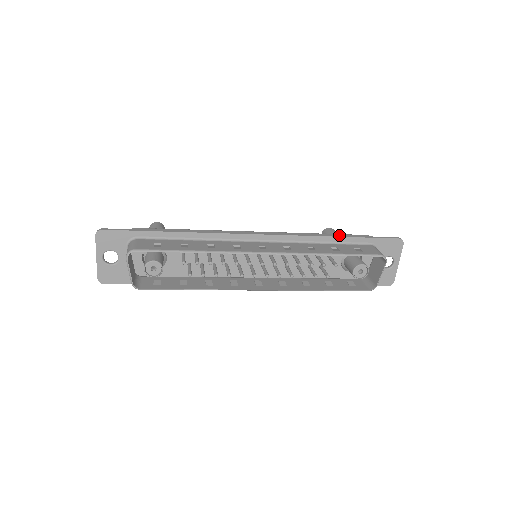
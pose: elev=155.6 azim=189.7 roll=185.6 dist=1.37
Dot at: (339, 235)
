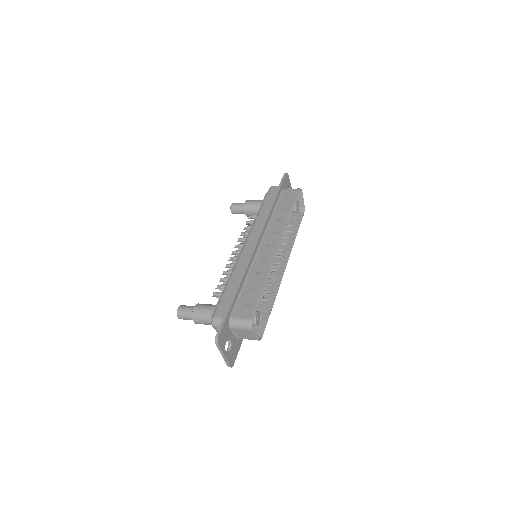
Dot at: occluded
